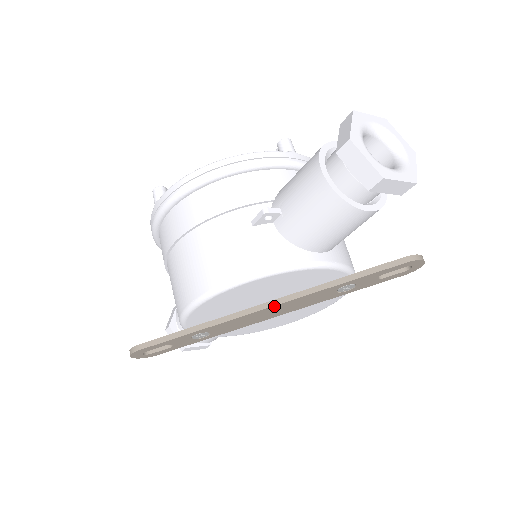
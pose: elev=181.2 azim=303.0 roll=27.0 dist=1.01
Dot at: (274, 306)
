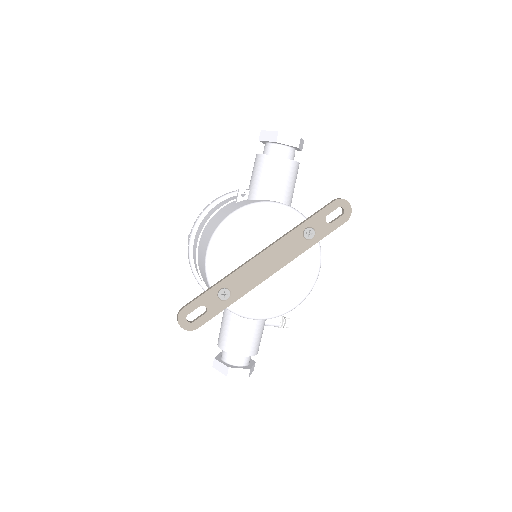
Dot at: (265, 251)
